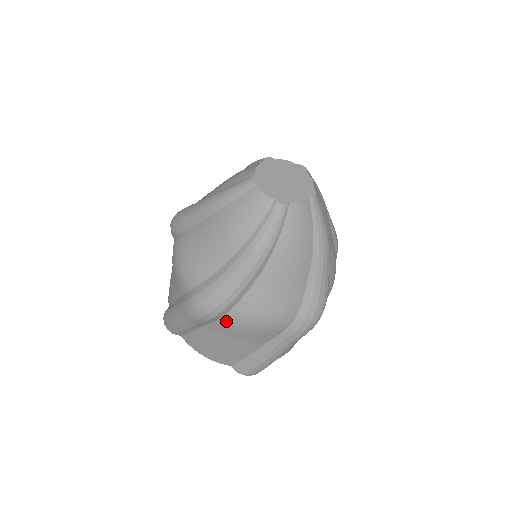
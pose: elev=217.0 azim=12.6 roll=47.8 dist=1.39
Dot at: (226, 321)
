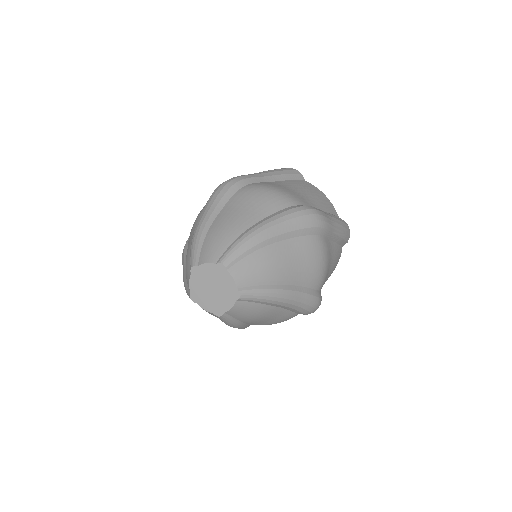
Dot at: occluded
